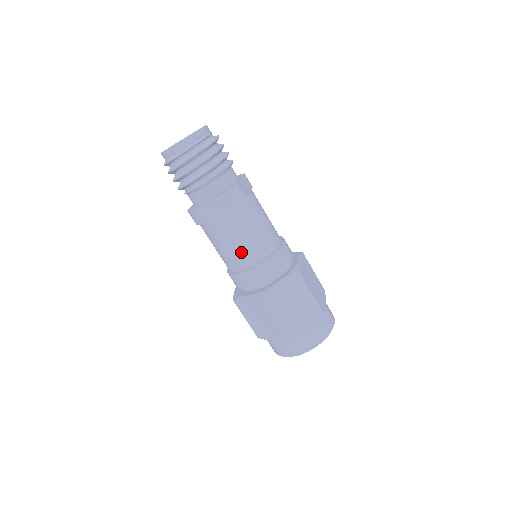
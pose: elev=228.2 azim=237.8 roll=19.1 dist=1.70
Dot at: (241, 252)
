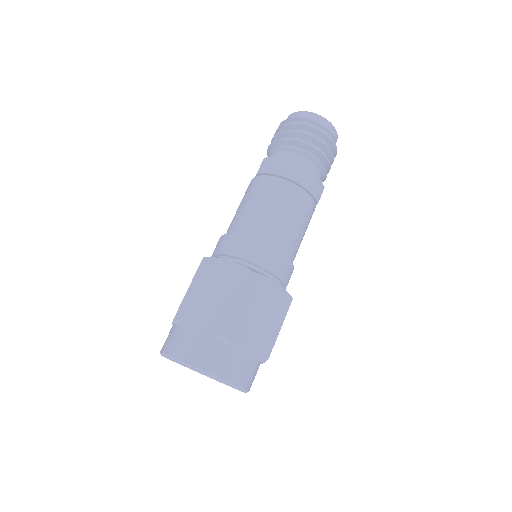
Dot at: (274, 226)
